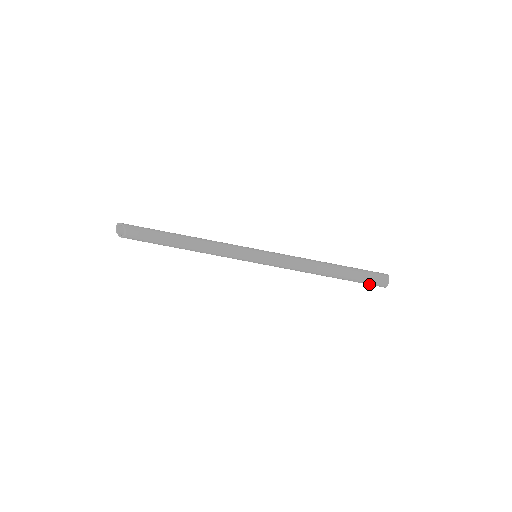
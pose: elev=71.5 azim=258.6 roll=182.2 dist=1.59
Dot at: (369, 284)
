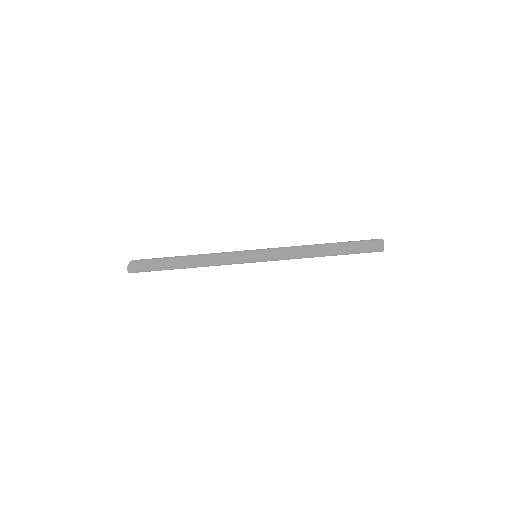
Dot at: (367, 251)
